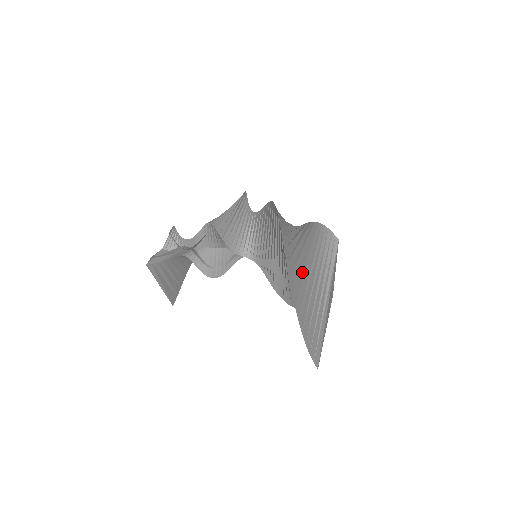
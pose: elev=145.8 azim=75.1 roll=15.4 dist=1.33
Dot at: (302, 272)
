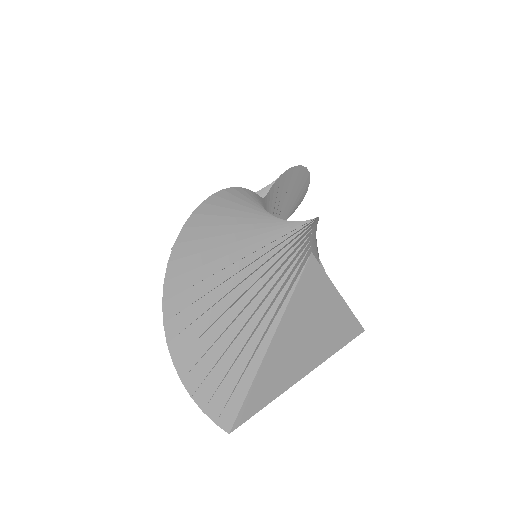
Dot at: (216, 295)
